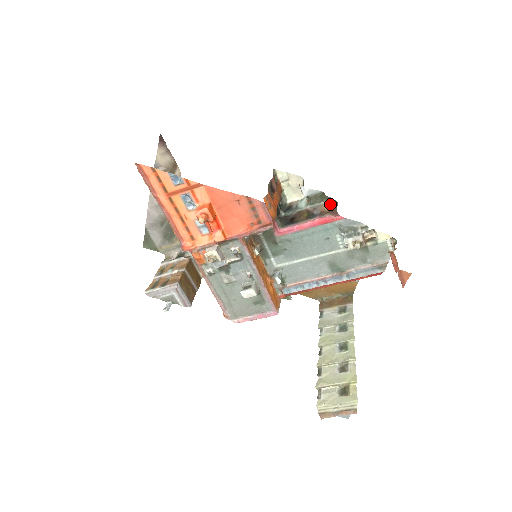
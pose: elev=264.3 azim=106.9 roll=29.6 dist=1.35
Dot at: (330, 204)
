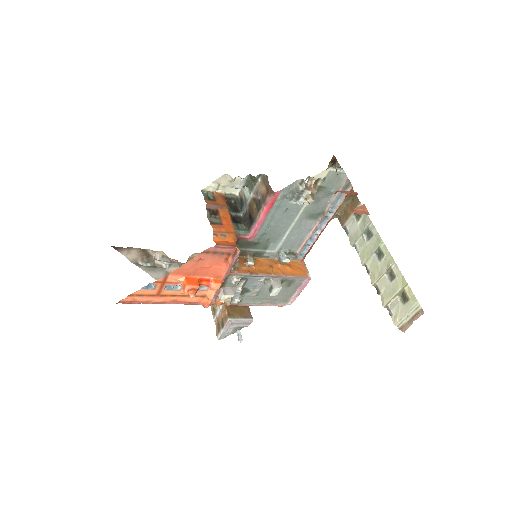
Dot at: (262, 182)
